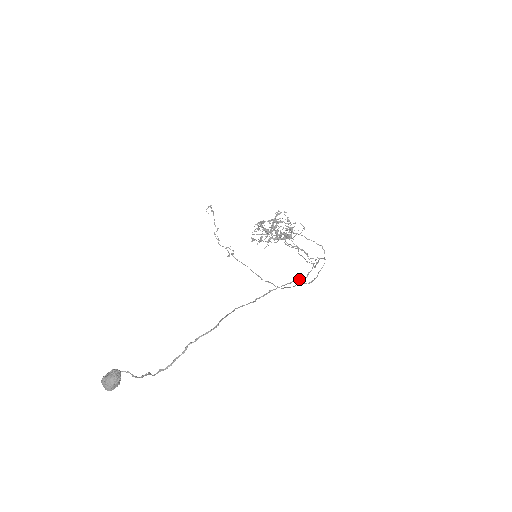
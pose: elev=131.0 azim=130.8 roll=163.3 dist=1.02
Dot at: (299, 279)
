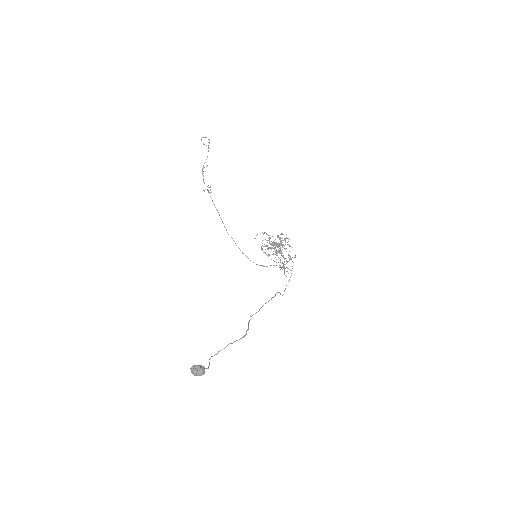
Dot at: occluded
